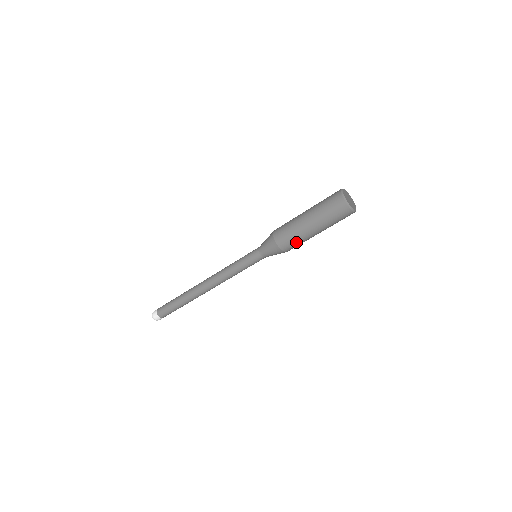
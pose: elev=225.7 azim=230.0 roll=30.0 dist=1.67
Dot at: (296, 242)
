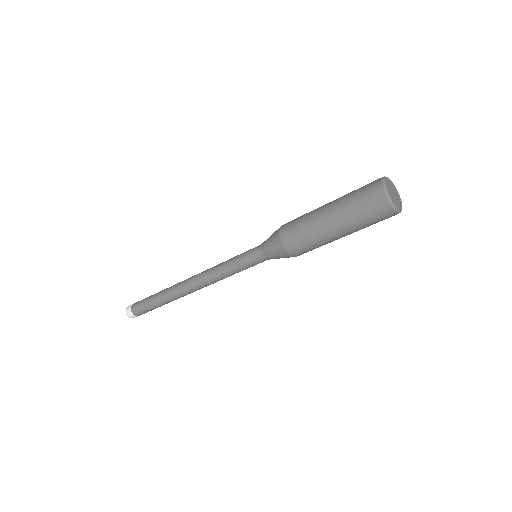
Dot at: (311, 246)
